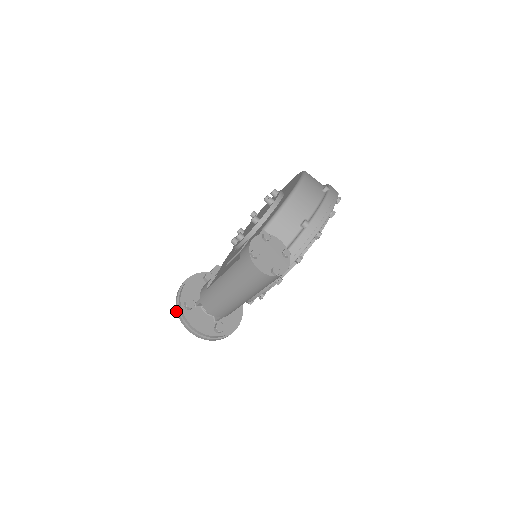
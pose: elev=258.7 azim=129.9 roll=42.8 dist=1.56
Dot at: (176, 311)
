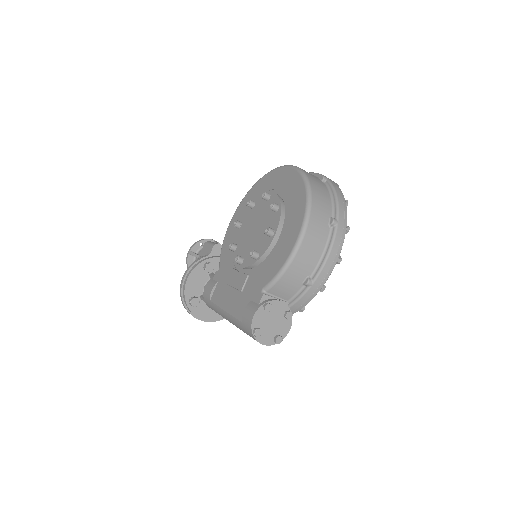
Dot at: occluded
